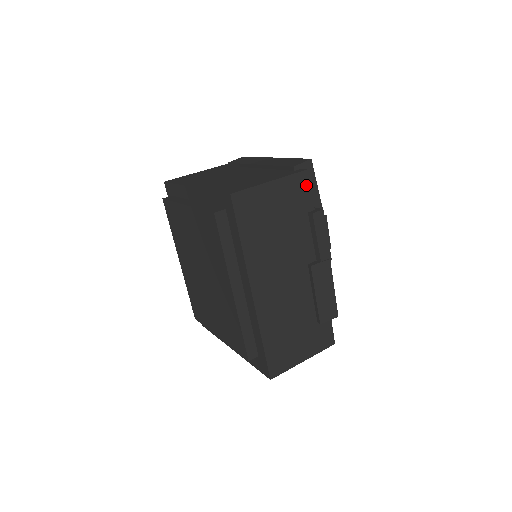
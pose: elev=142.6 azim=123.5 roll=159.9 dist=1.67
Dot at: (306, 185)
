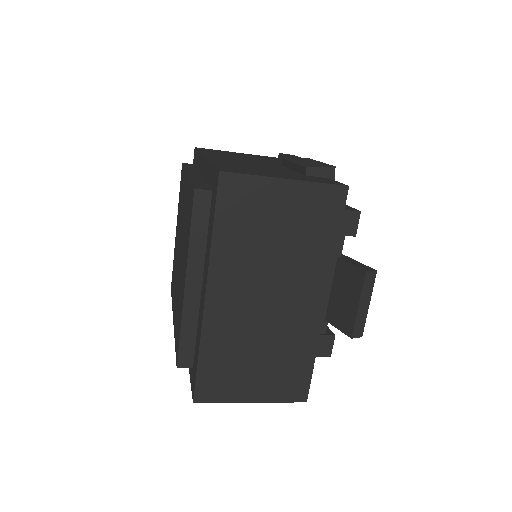
Dot at: (274, 158)
